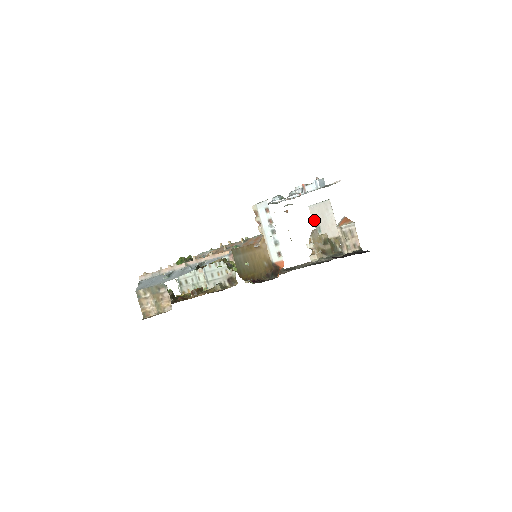
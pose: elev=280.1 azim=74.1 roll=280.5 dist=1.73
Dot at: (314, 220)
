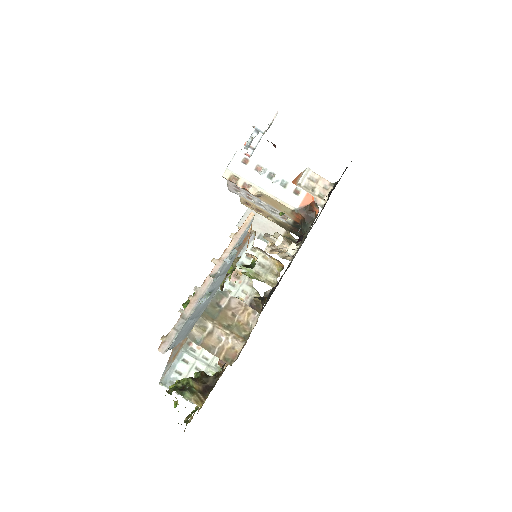
Dot at: occluded
